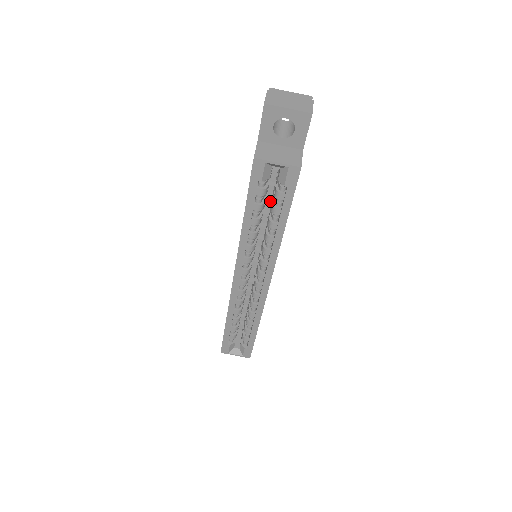
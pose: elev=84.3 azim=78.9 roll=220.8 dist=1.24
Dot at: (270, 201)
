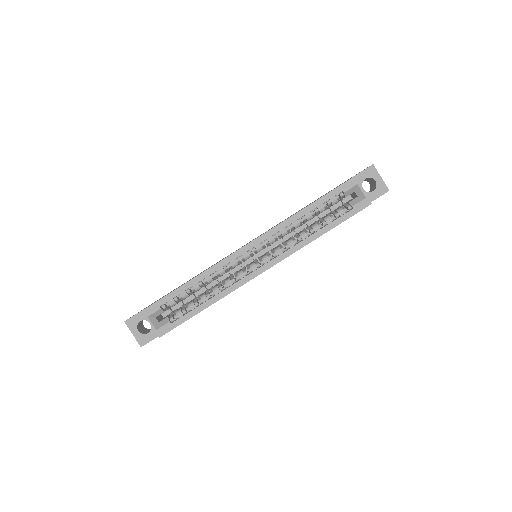
Dot at: (312, 223)
